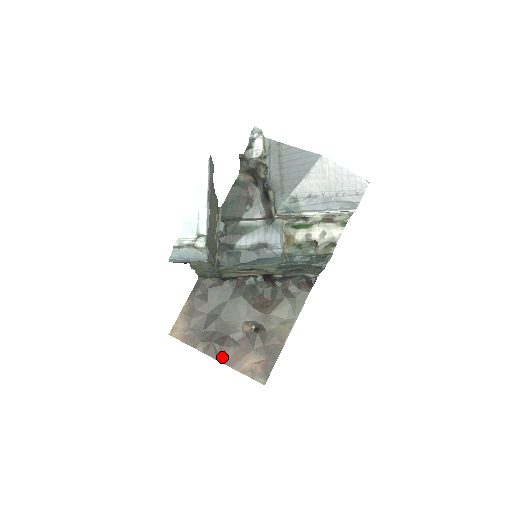
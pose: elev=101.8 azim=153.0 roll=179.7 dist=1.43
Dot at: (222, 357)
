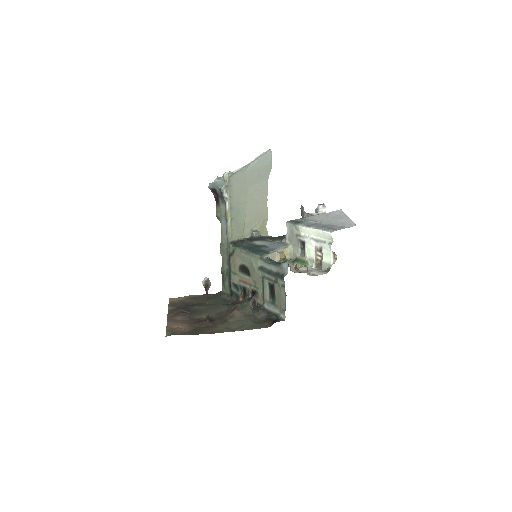
Dot at: (172, 316)
